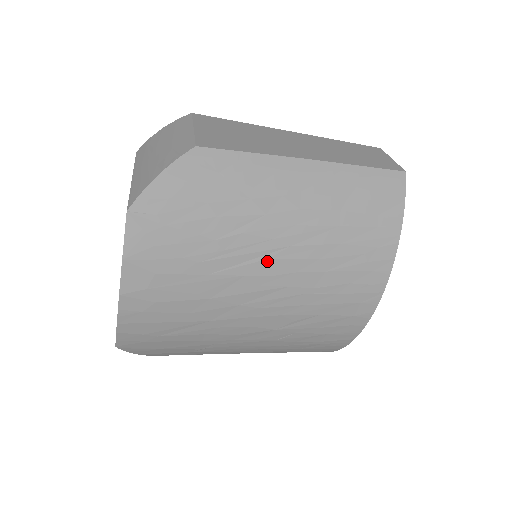
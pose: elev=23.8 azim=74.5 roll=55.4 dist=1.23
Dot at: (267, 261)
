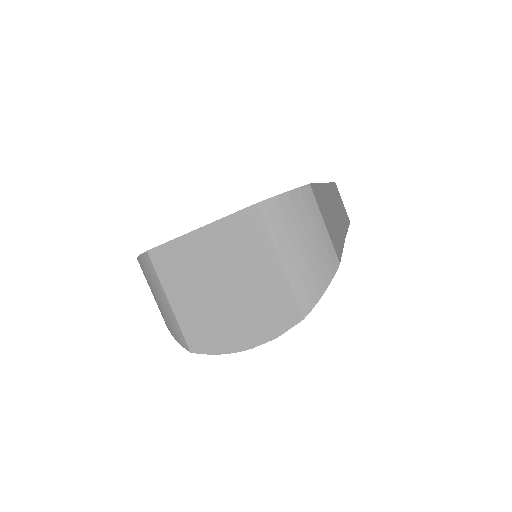
Dot at: occluded
